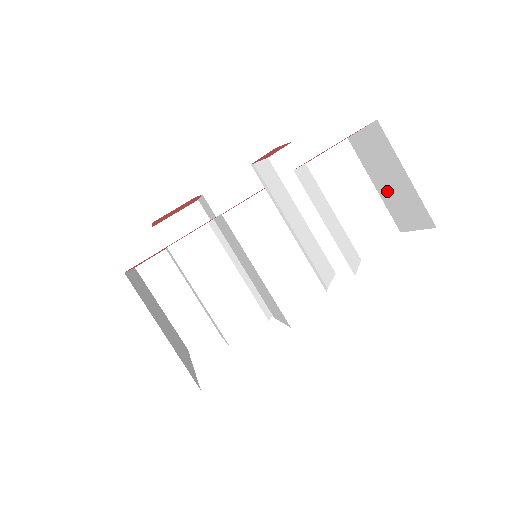
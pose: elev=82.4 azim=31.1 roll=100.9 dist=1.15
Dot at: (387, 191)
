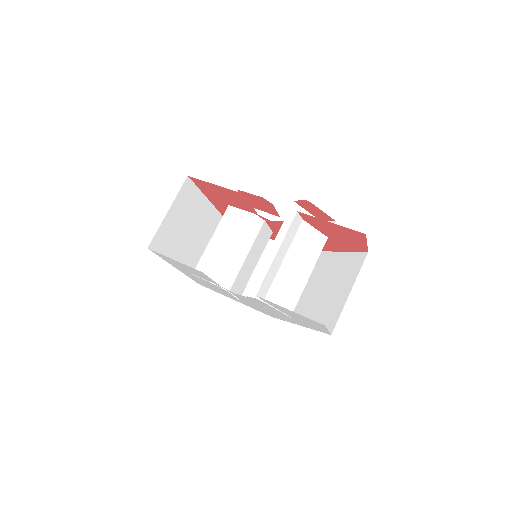
Dot at: occluded
